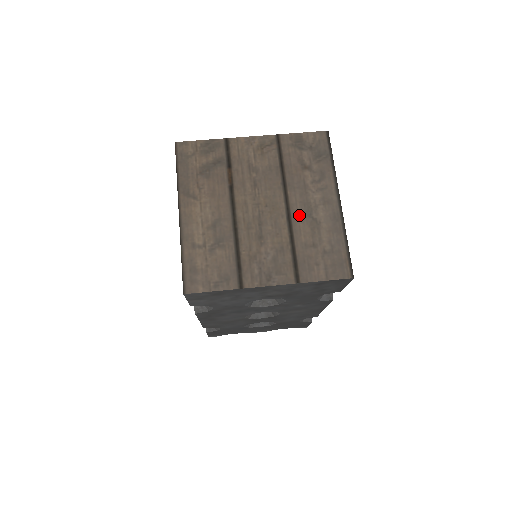
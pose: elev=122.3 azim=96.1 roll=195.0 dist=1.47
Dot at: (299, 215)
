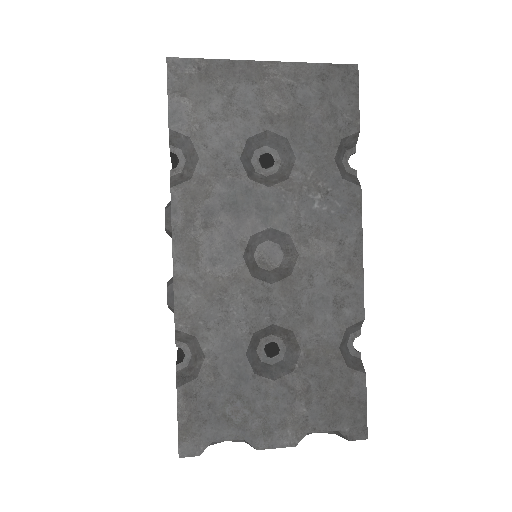
Dot at: occluded
